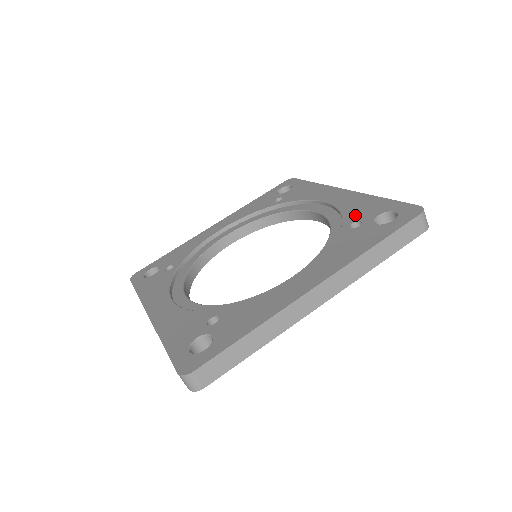
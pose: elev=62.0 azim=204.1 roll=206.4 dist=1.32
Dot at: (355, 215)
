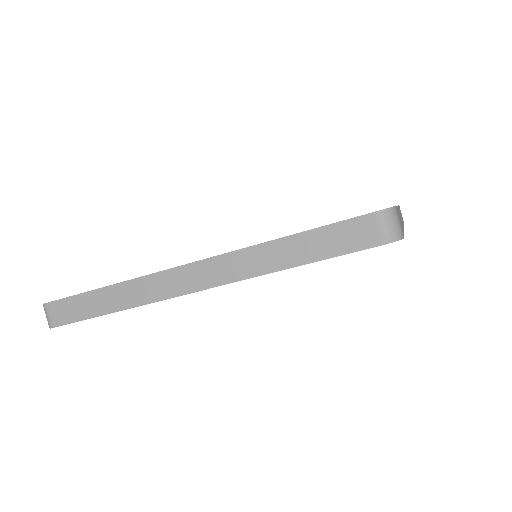
Dot at: occluded
